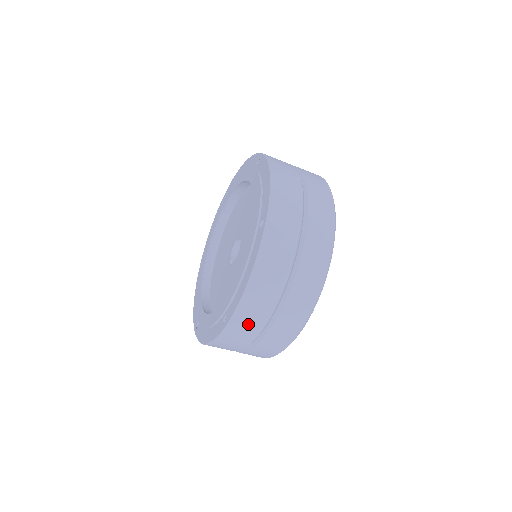
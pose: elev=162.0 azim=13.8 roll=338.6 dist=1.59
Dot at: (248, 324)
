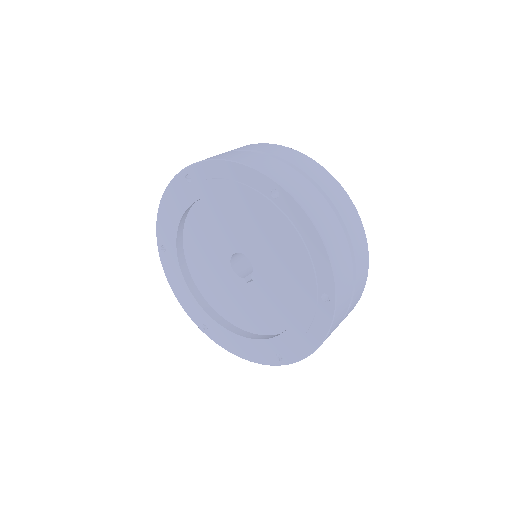
Dot at: (345, 278)
